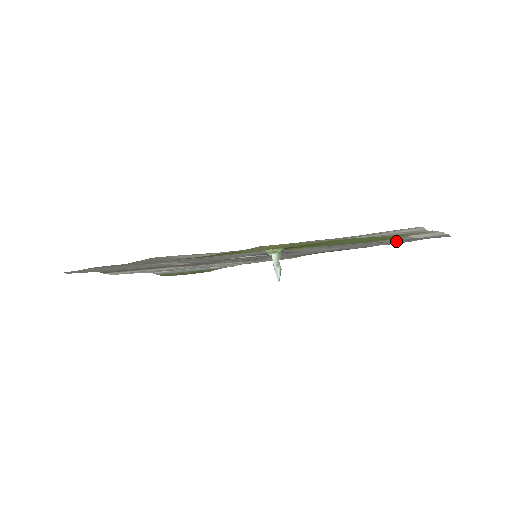
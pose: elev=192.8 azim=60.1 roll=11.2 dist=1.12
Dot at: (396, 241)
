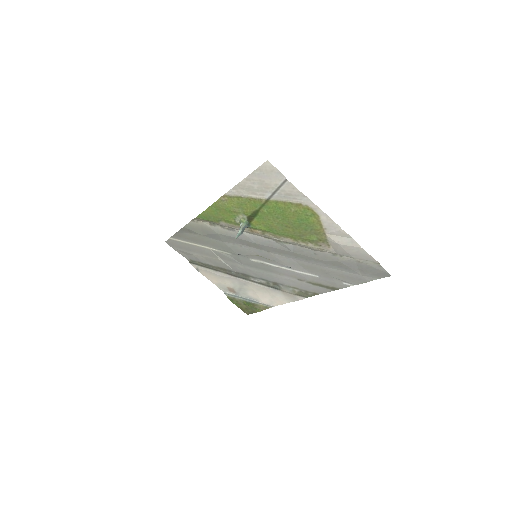
Dot at: (351, 273)
